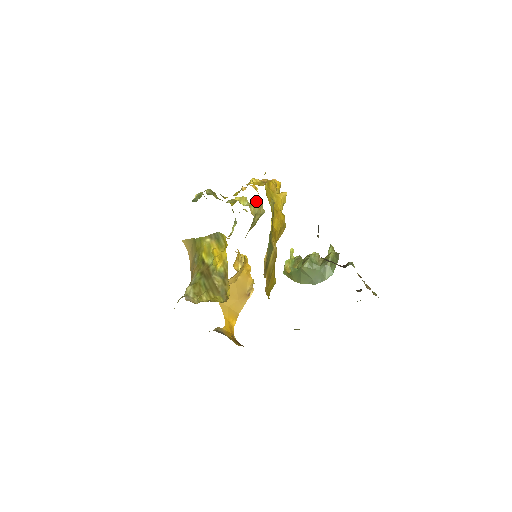
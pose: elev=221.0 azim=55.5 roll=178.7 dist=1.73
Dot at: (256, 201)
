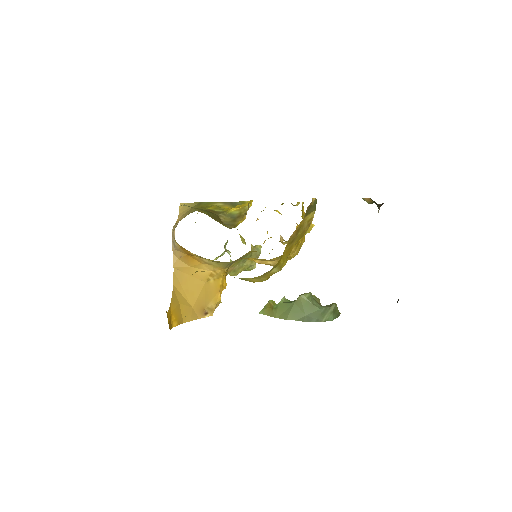
Dot at: (257, 247)
